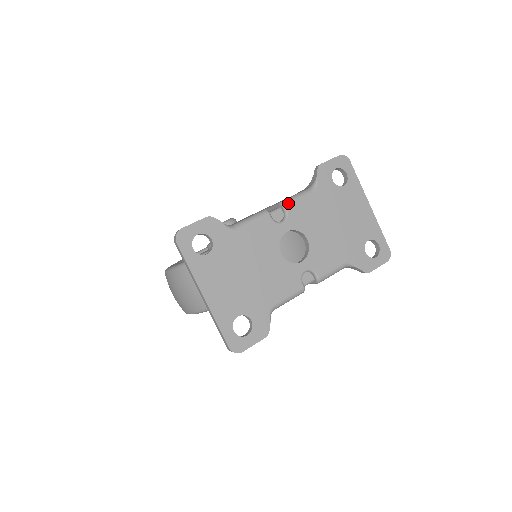
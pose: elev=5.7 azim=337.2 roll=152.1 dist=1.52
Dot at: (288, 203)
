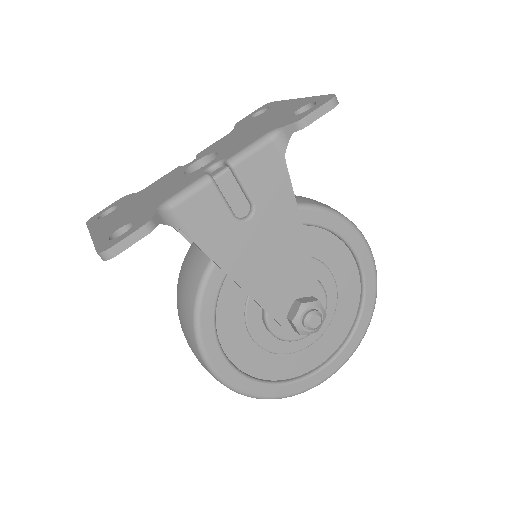
Dot at: (201, 152)
